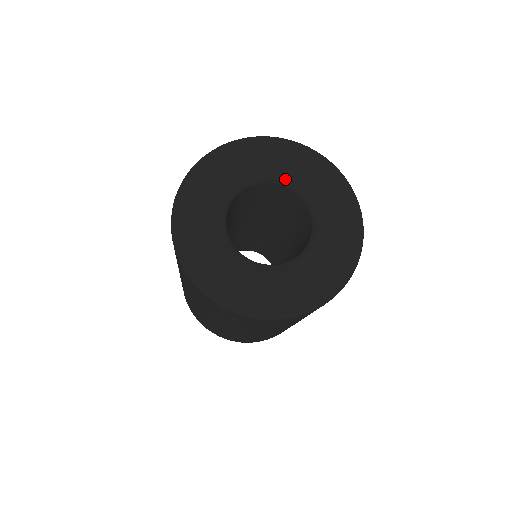
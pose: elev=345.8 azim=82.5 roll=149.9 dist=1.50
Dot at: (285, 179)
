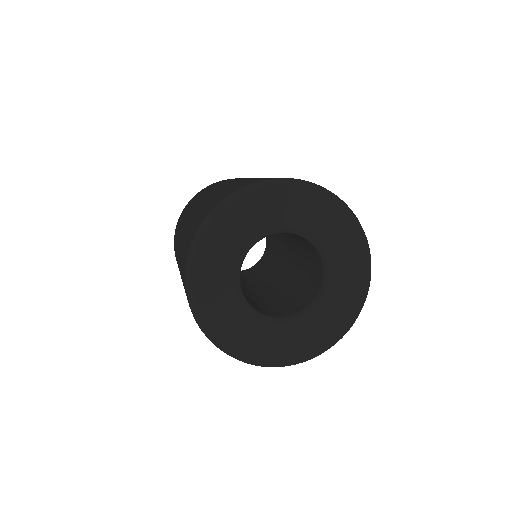
Dot at: (290, 228)
